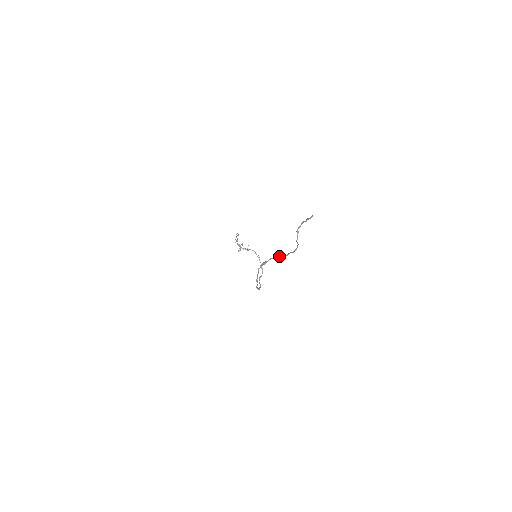
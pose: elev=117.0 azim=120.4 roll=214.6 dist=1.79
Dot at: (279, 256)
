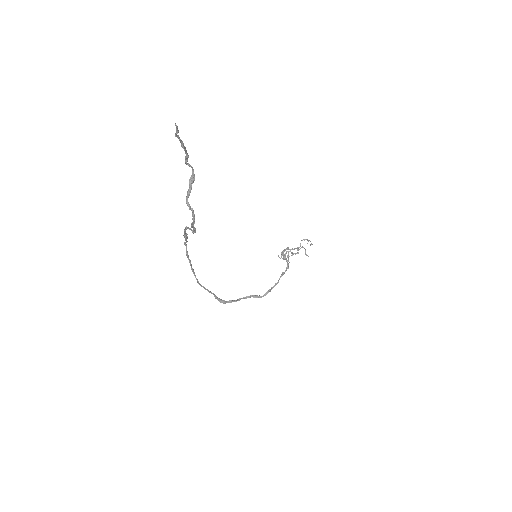
Dot at: occluded
